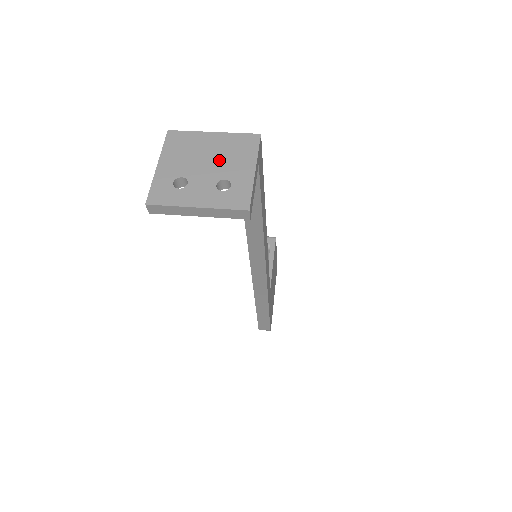
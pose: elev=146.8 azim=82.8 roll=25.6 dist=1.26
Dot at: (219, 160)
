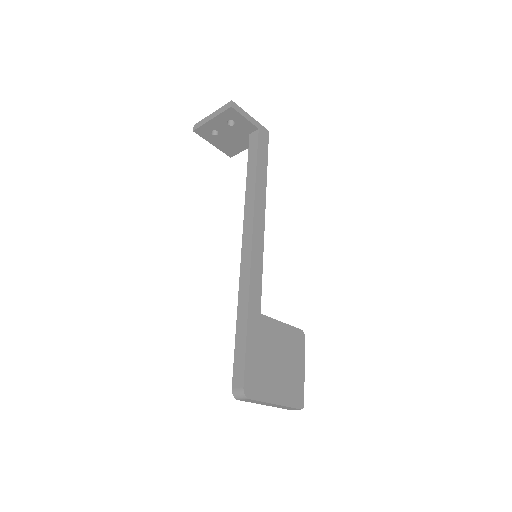
Dot at: occluded
